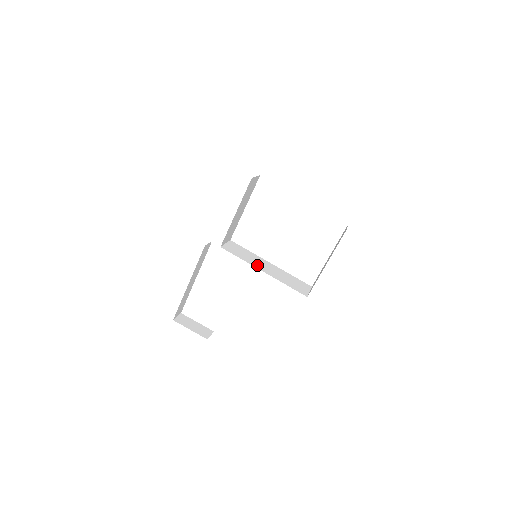
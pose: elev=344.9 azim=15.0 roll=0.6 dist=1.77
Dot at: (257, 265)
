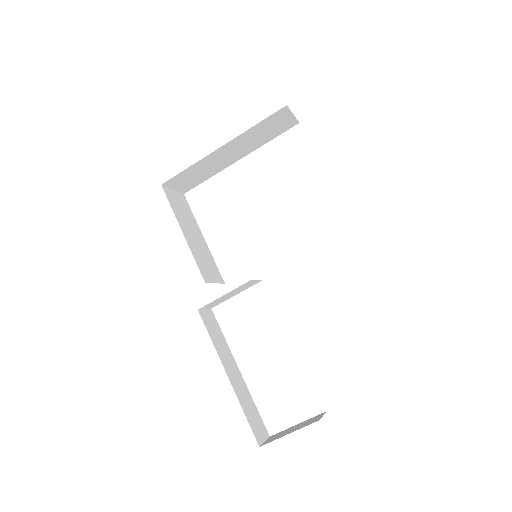
Dot at: occluded
